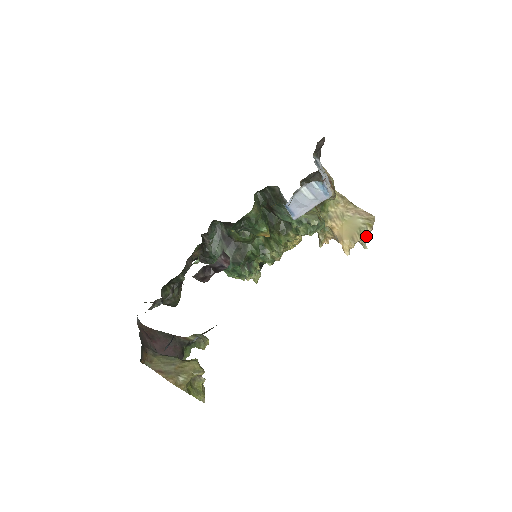
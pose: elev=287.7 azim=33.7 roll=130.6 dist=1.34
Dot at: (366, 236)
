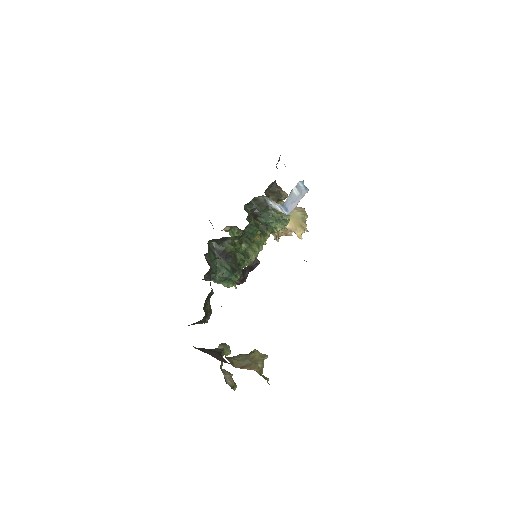
Dot at: occluded
